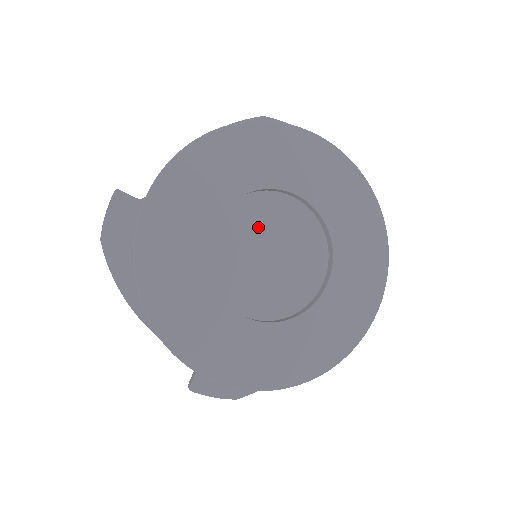
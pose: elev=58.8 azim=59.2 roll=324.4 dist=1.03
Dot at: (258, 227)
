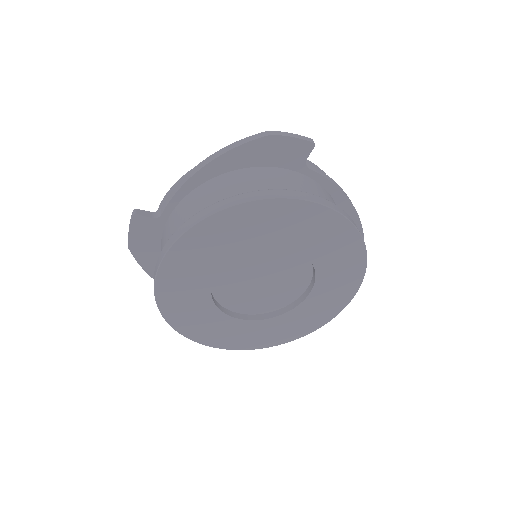
Dot at: (253, 265)
